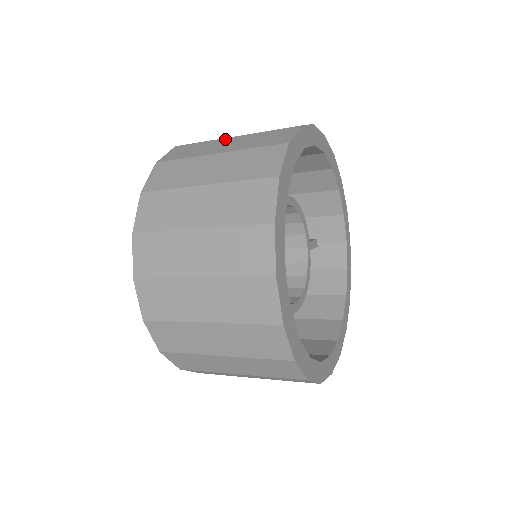
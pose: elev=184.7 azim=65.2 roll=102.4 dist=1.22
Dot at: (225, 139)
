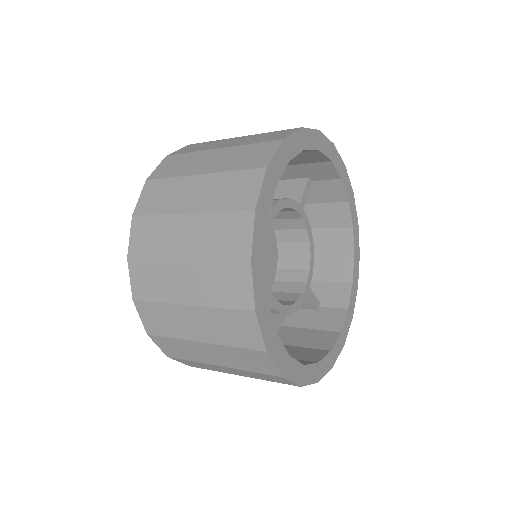
Dot at: occluded
